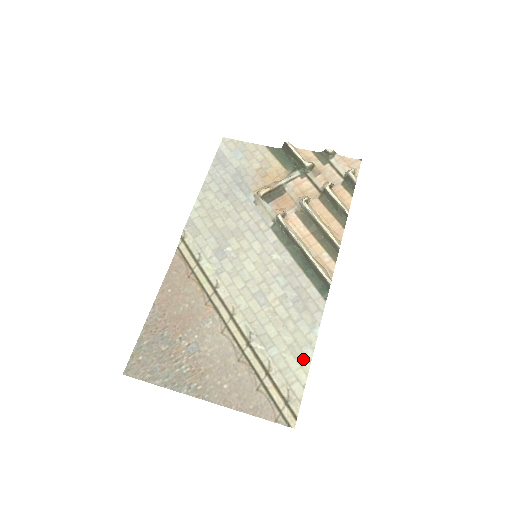
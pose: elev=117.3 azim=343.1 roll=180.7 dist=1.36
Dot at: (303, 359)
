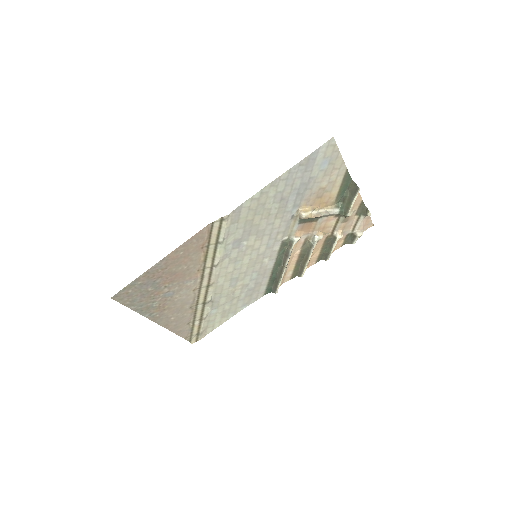
Dot at: (225, 318)
